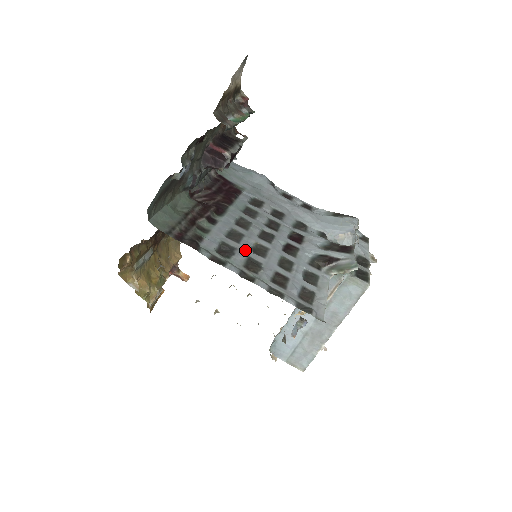
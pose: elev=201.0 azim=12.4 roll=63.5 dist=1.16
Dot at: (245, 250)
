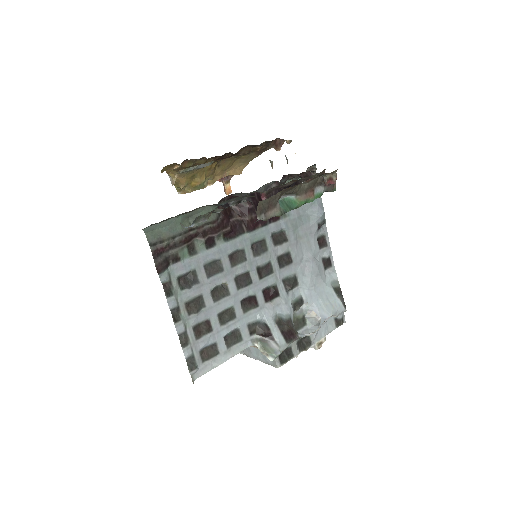
Dot at: (205, 287)
